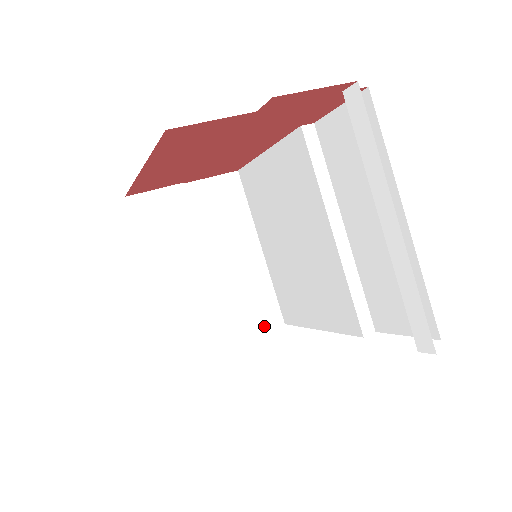
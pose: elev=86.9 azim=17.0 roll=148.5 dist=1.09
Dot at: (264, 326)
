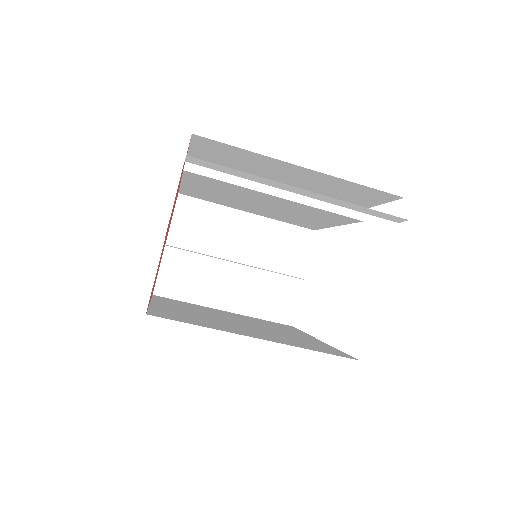
Dot at: (305, 247)
